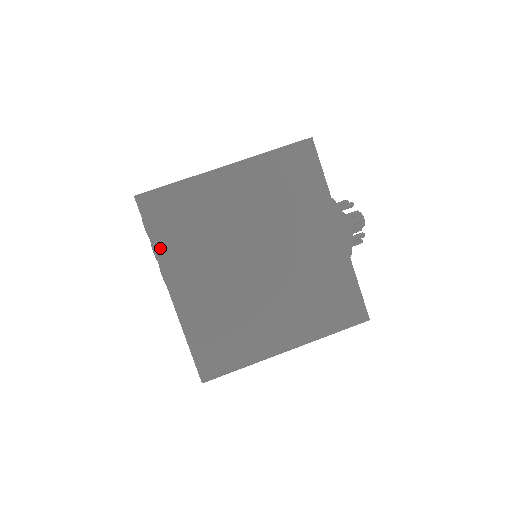
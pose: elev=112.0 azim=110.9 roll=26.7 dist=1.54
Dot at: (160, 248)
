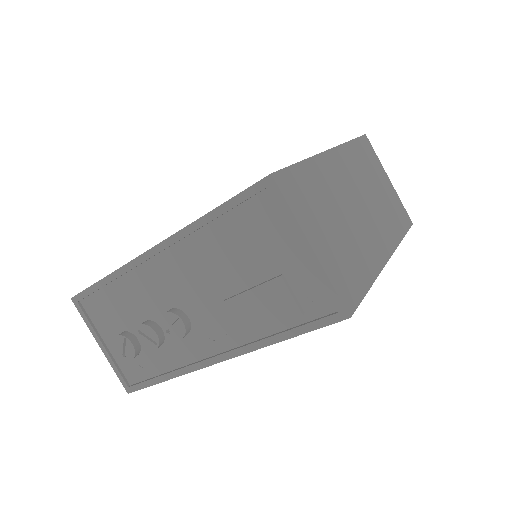
Dot at: occluded
